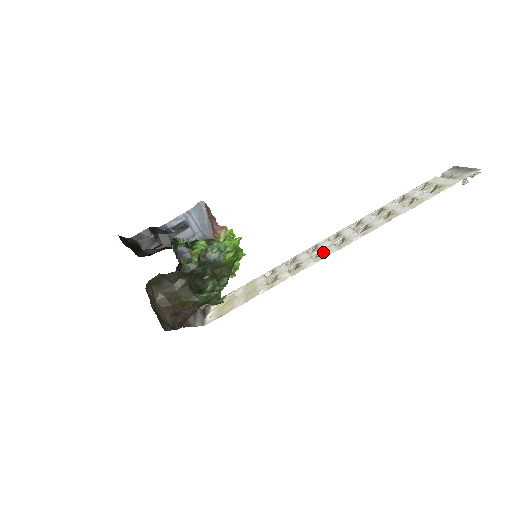
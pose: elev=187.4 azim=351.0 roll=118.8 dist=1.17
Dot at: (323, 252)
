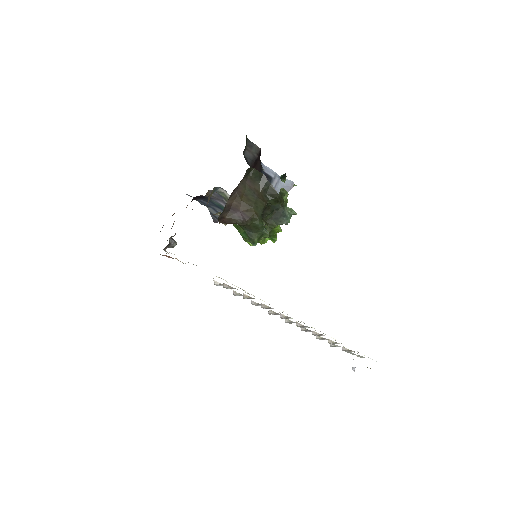
Dot at: occluded
